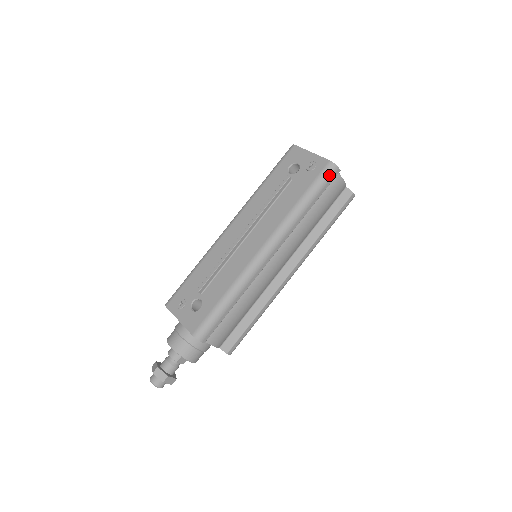
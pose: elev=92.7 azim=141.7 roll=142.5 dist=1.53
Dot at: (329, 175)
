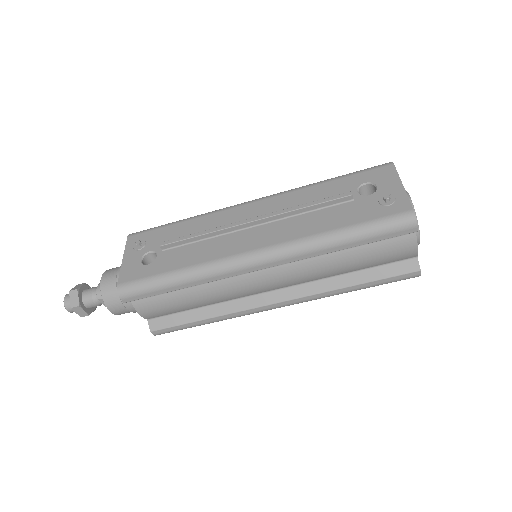
Dot at: (398, 226)
